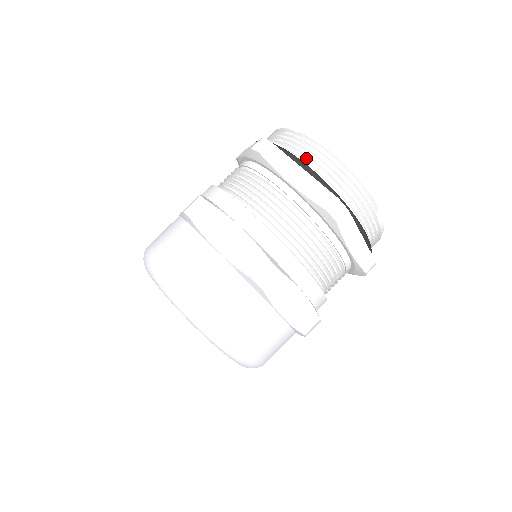
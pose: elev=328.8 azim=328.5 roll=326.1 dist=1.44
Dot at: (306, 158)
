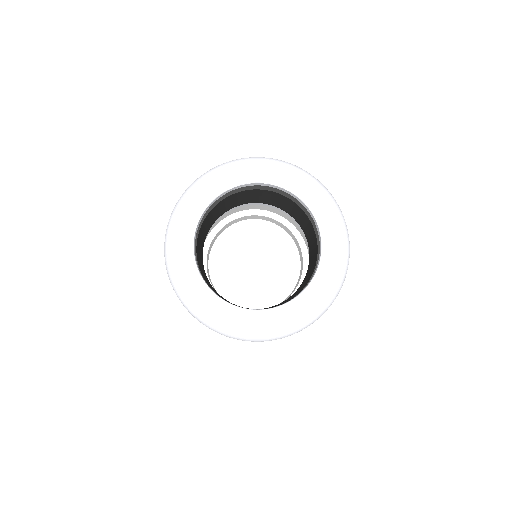
Dot at: occluded
